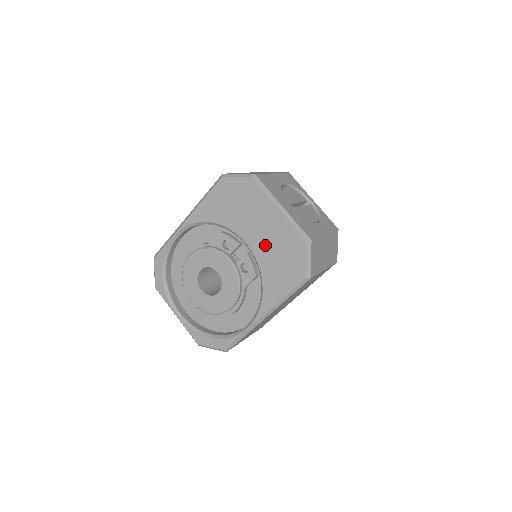
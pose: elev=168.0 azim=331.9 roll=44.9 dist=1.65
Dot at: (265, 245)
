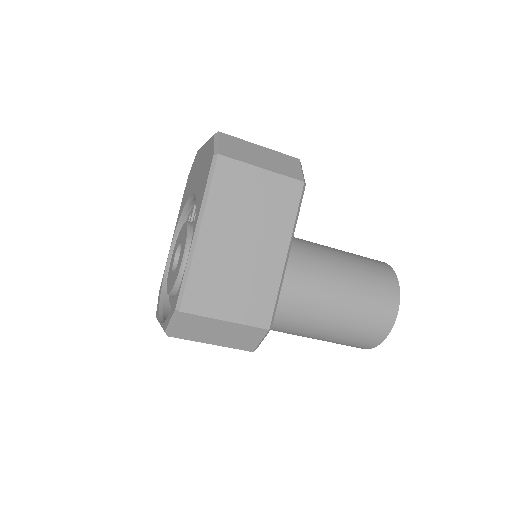
Dot at: (199, 177)
